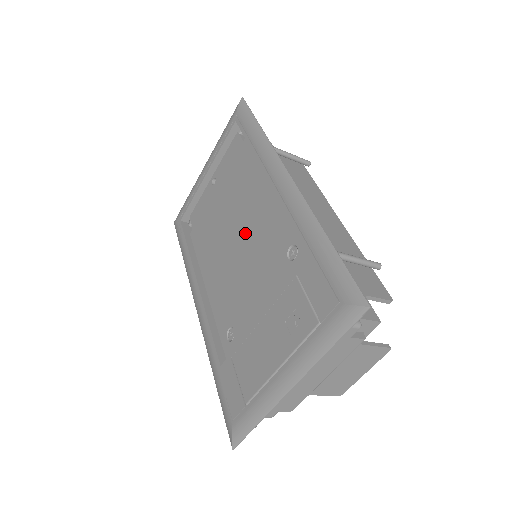
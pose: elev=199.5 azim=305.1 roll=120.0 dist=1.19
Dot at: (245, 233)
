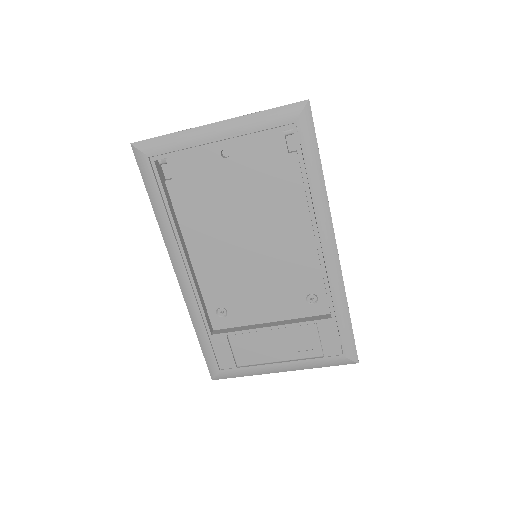
Dot at: (263, 249)
